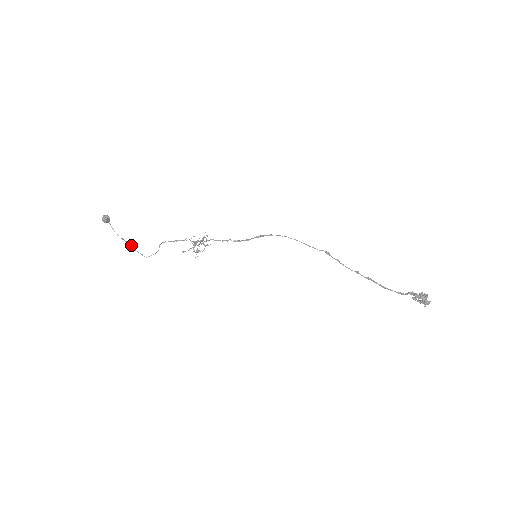
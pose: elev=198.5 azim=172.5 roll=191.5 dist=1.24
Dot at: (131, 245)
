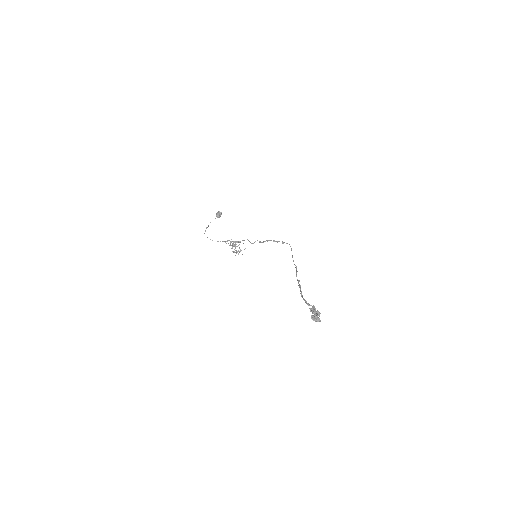
Dot at: occluded
